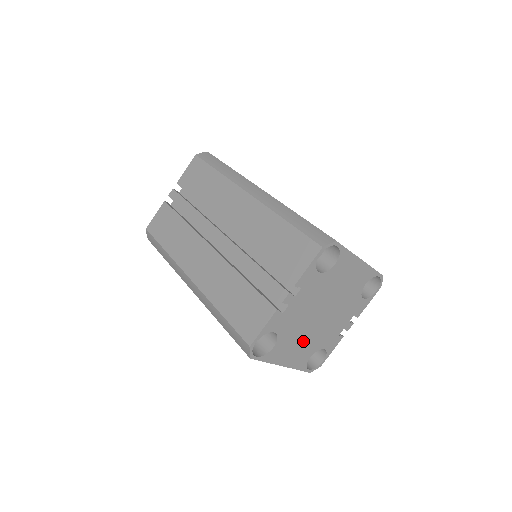
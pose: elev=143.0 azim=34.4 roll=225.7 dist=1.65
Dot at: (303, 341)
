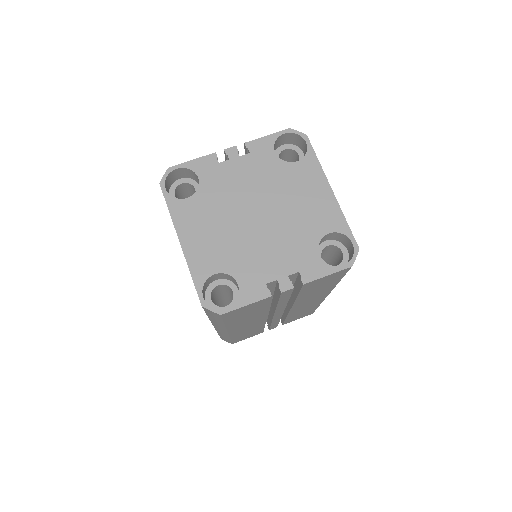
Dot at: (220, 232)
